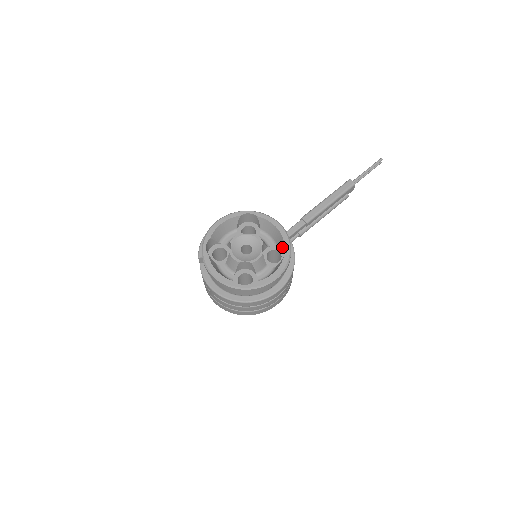
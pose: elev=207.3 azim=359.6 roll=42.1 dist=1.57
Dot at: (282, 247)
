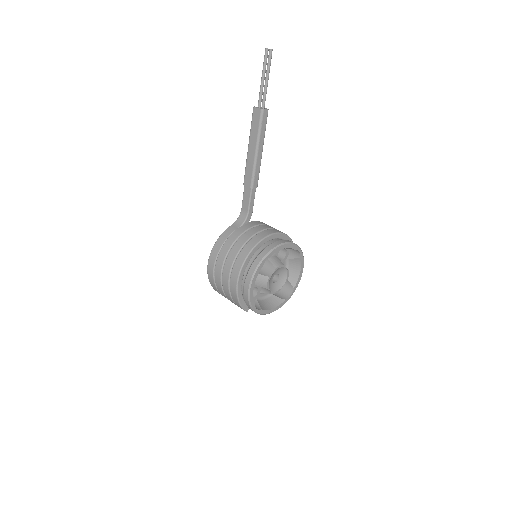
Dot at: occluded
